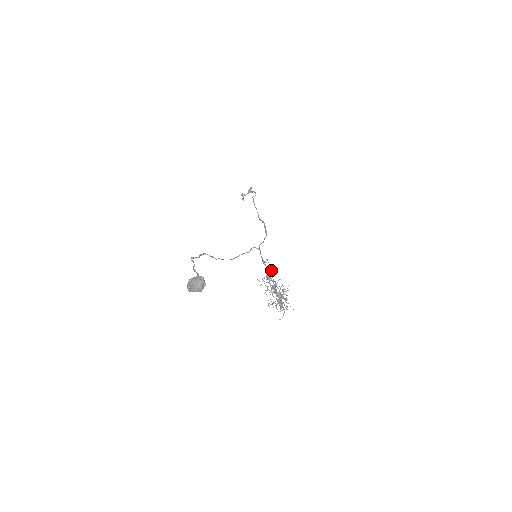
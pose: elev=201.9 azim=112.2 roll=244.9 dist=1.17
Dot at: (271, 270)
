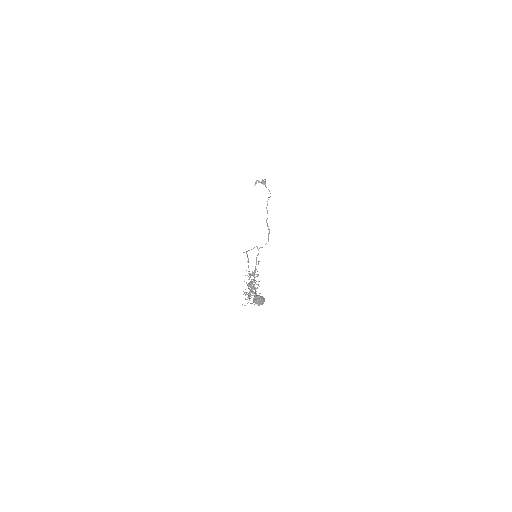
Dot at: (256, 269)
